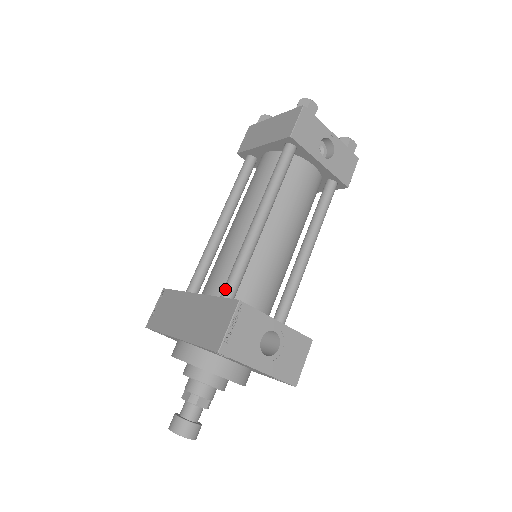
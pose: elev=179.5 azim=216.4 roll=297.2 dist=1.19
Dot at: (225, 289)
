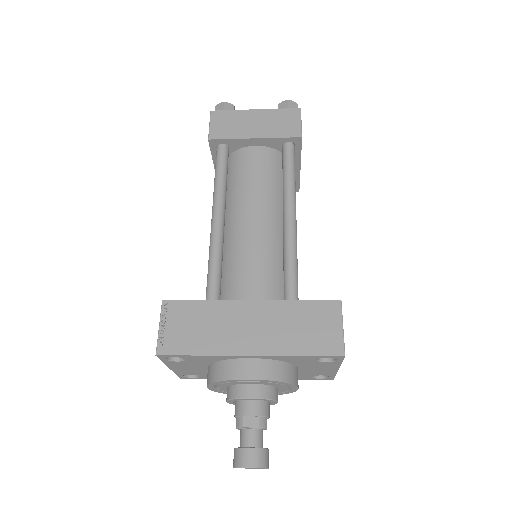
Dot at: (293, 292)
